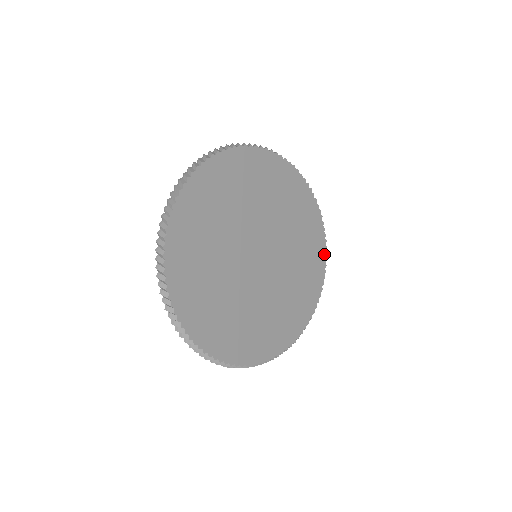
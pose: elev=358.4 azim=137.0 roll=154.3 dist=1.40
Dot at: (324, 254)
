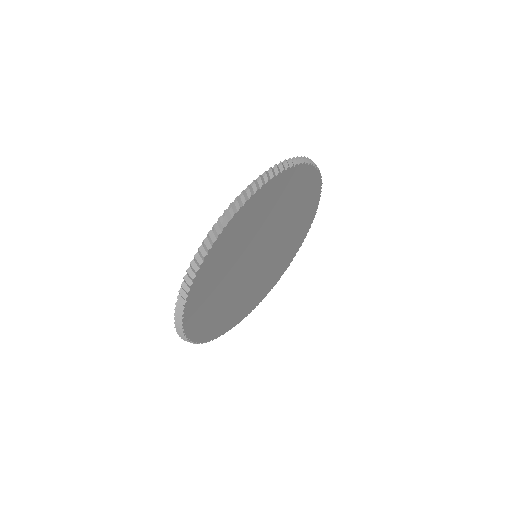
Dot at: (314, 215)
